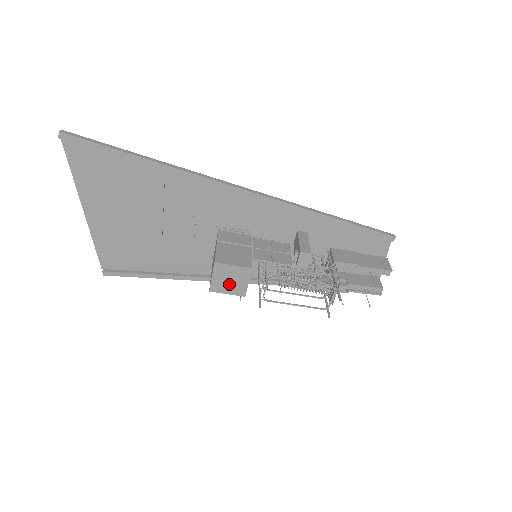
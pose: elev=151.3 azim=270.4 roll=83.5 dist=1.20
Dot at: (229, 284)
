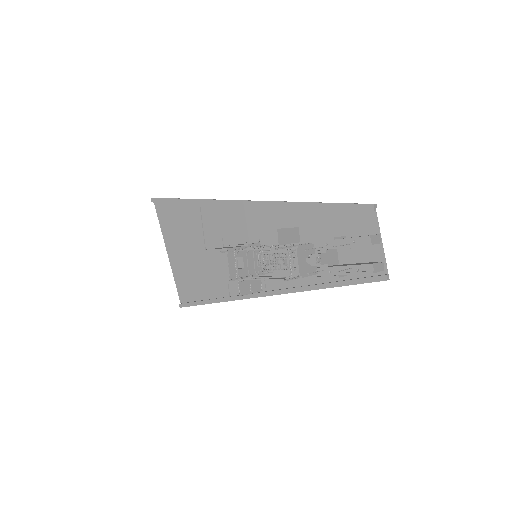
Dot at: (217, 270)
